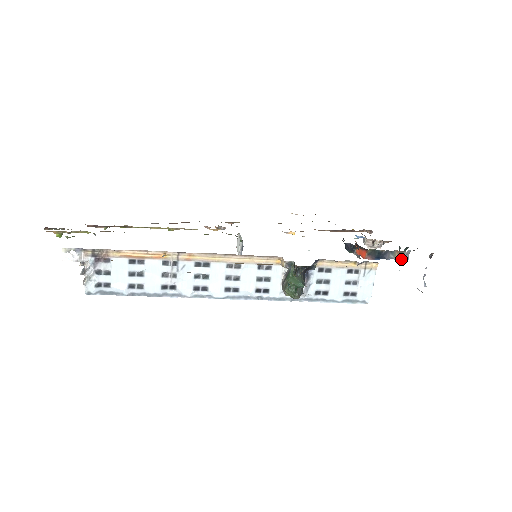
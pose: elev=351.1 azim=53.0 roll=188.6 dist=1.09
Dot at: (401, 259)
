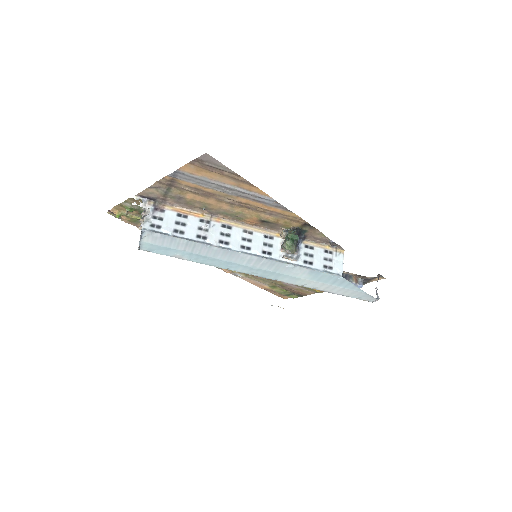
Dot at: (358, 284)
